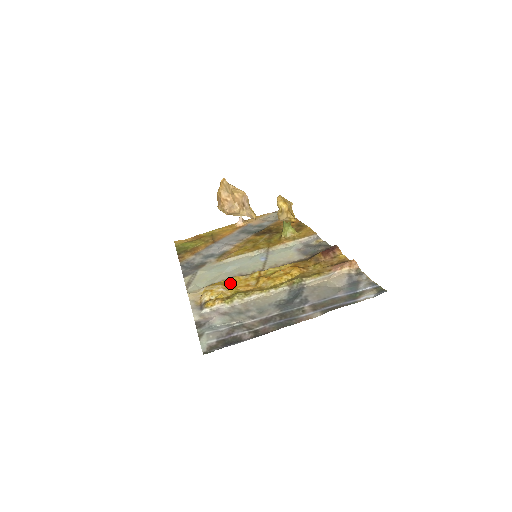
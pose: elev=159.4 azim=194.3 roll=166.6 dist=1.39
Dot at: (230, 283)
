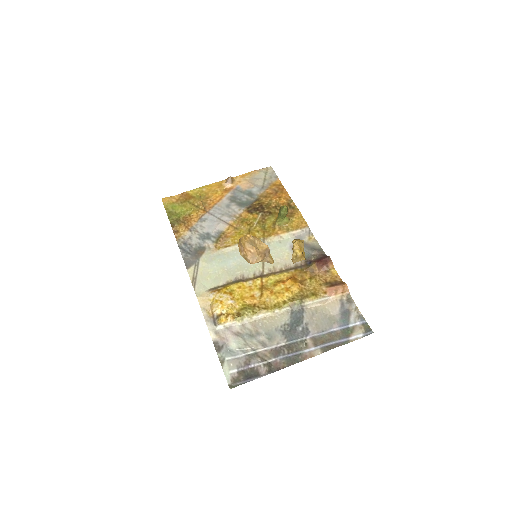
Dot at: (236, 290)
